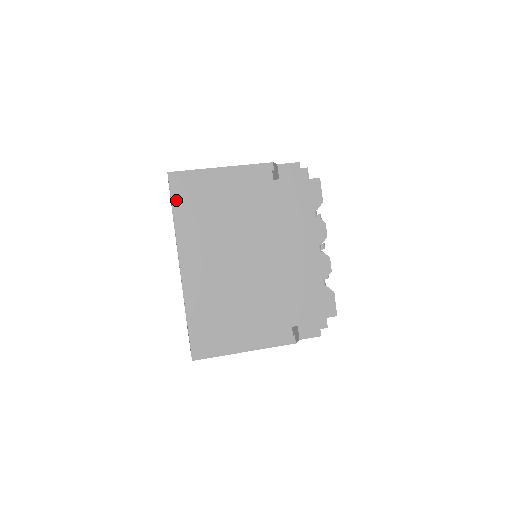
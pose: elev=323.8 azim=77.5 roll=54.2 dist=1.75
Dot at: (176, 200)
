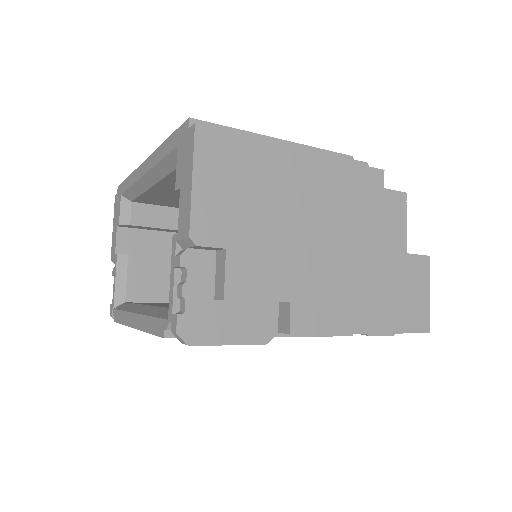
Dot at: occluded
